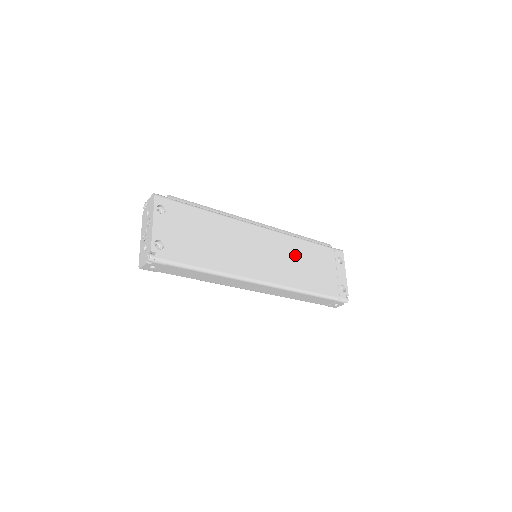
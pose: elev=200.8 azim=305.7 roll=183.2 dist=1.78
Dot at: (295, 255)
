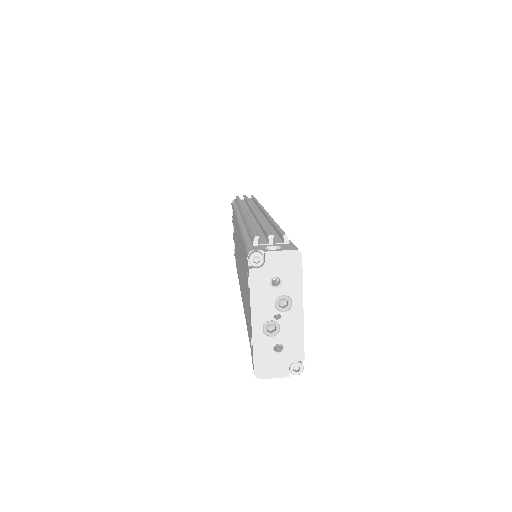
Dot at: occluded
